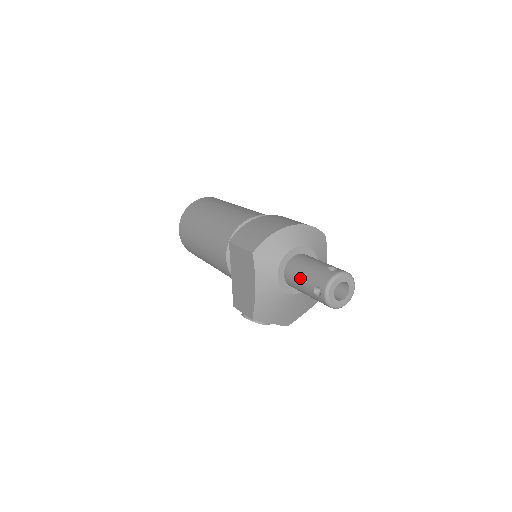
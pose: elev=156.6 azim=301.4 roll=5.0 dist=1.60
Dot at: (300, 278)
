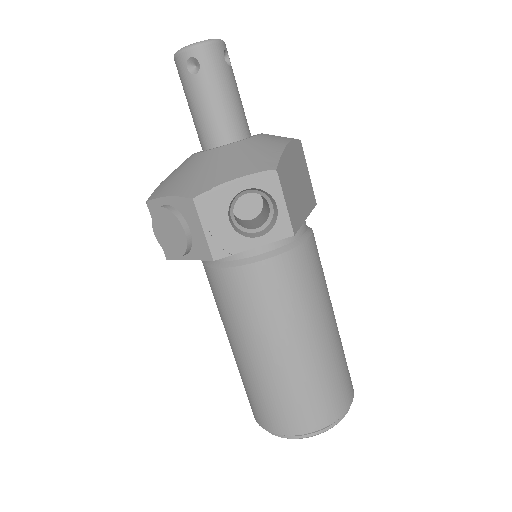
Dot at: occluded
